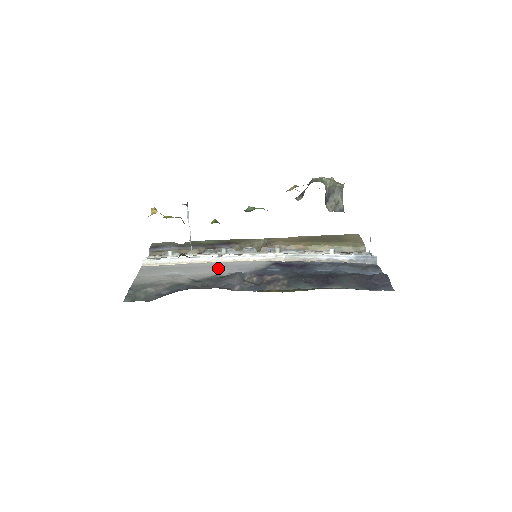
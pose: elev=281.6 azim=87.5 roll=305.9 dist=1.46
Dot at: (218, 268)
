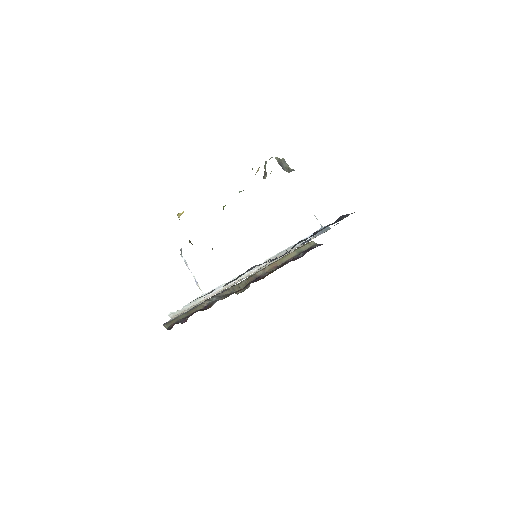
Dot at: (234, 282)
